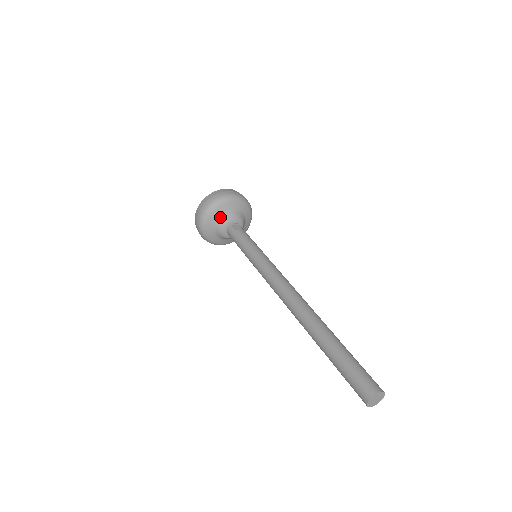
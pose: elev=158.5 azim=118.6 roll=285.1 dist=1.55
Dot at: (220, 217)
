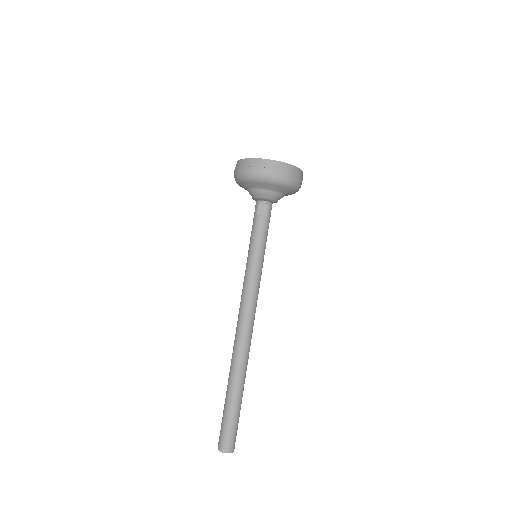
Dot at: (251, 189)
